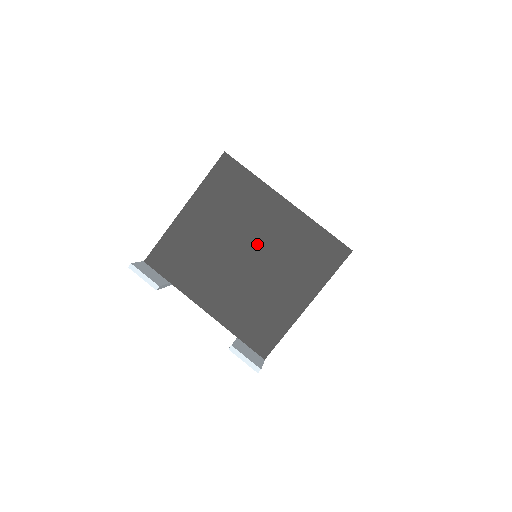
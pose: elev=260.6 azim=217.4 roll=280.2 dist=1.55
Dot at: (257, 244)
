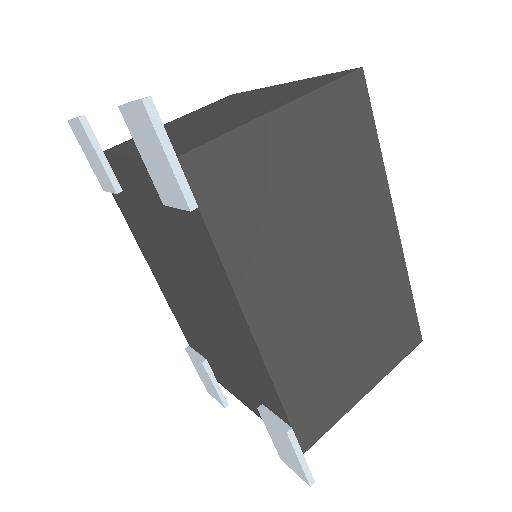
Dot at: (233, 107)
